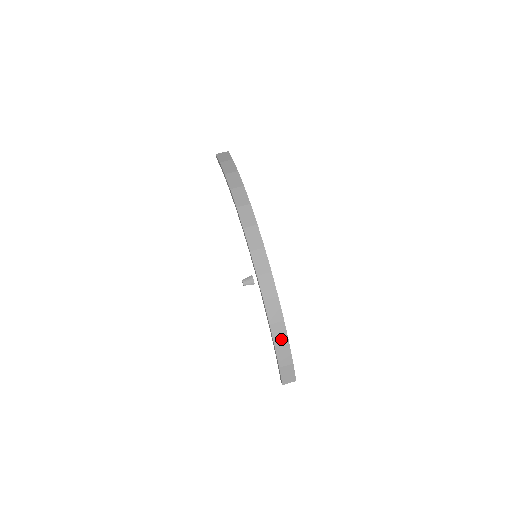
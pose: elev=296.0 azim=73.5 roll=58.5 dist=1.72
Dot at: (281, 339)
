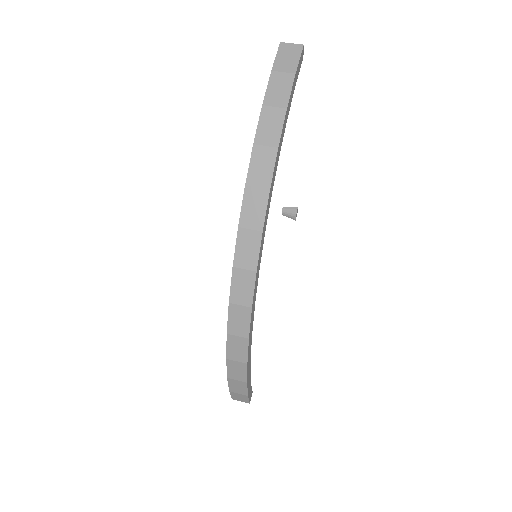
Dot at: (238, 375)
